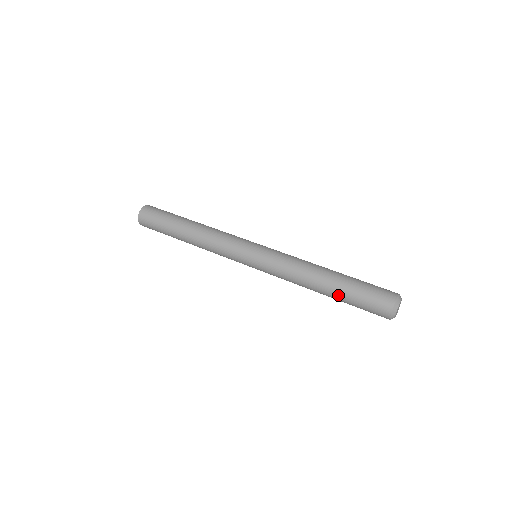
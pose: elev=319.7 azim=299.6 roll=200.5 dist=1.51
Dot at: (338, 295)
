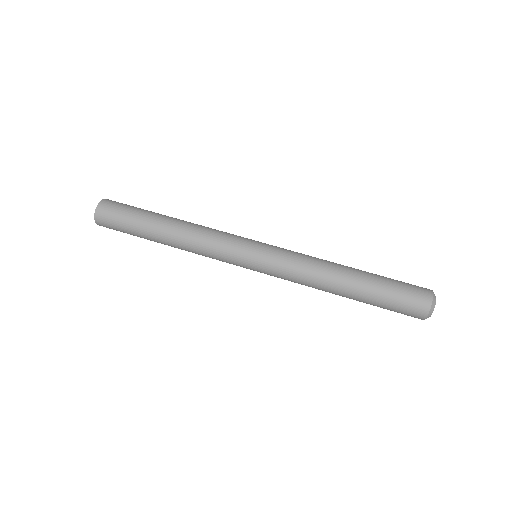
Dot at: (367, 287)
